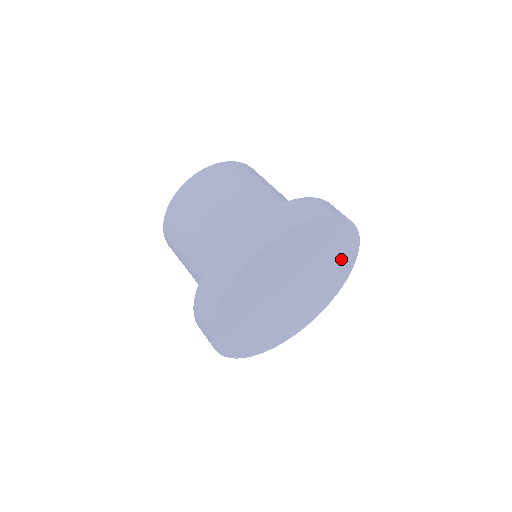
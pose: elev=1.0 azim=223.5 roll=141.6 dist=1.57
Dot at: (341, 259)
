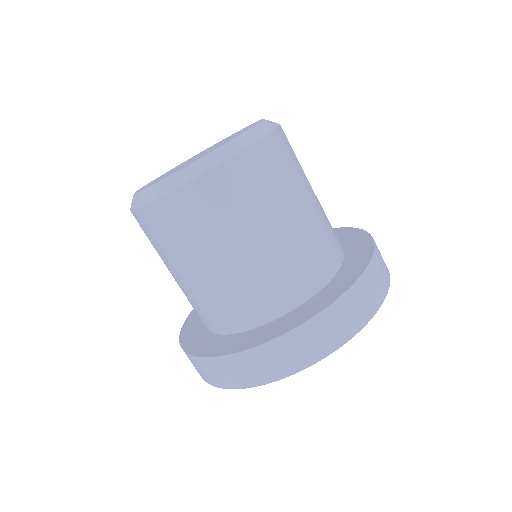
Dot at: occluded
